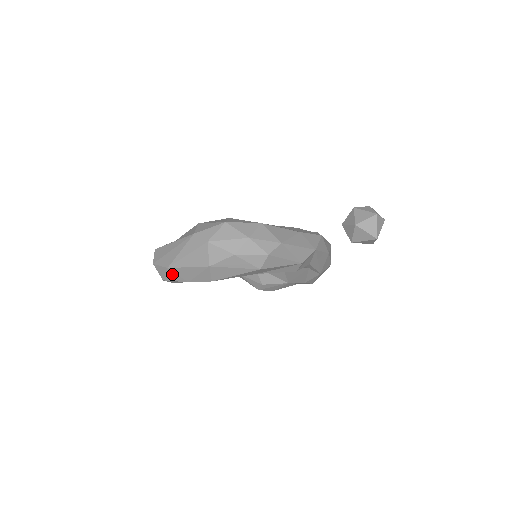
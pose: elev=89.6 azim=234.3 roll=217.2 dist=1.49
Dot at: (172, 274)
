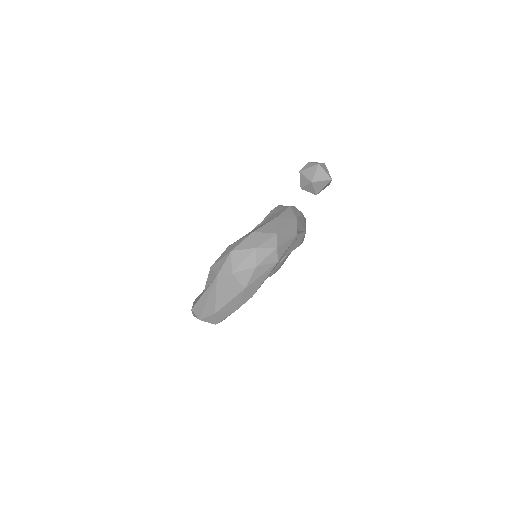
Dot at: (221, 315)
